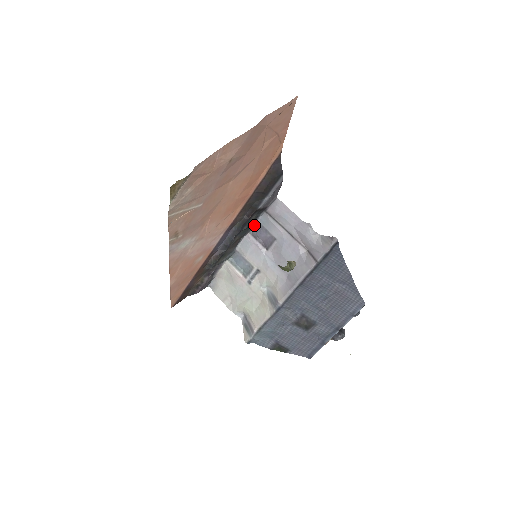
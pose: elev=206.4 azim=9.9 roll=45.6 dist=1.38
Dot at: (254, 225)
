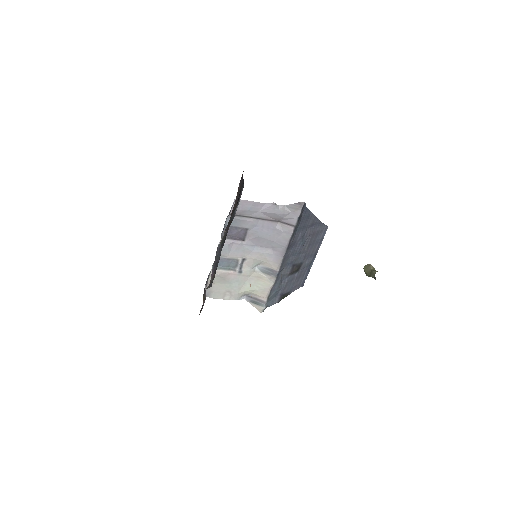
Dot at: (223, 230)
